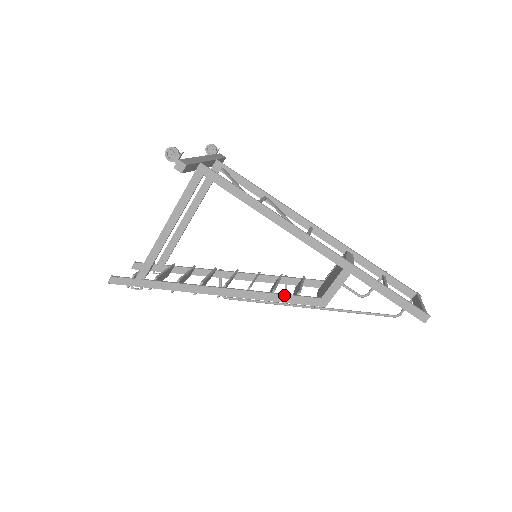
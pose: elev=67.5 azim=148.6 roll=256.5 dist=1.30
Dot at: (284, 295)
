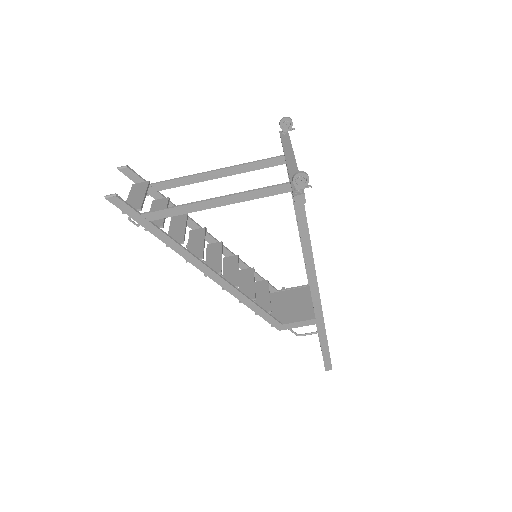
Dot at: (260, 308)
